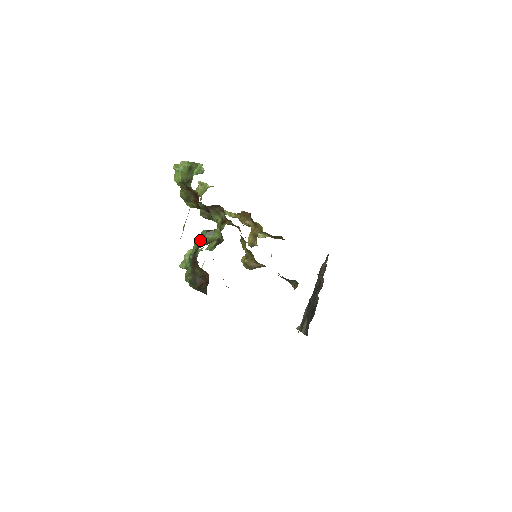
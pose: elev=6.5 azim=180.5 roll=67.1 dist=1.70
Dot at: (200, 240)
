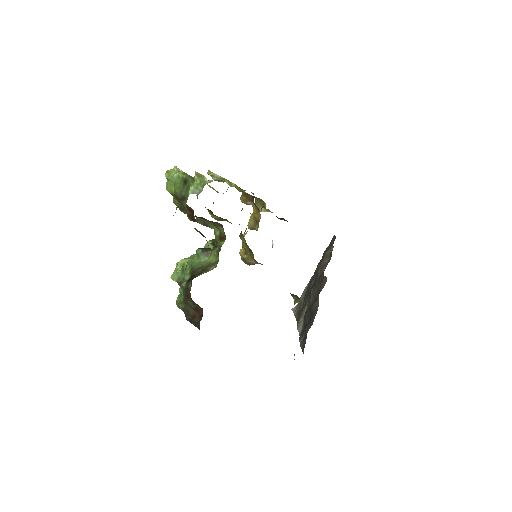
Dot at: (194, 261)
